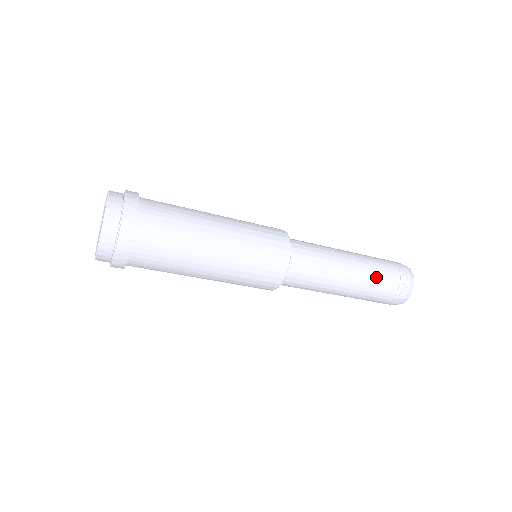
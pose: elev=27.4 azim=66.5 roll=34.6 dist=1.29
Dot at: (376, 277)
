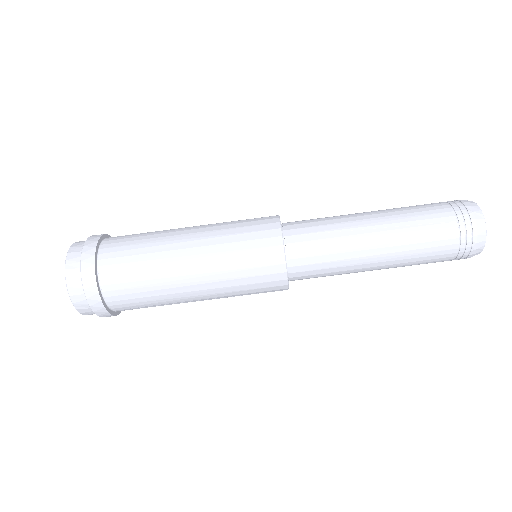
Dot at: occluded
